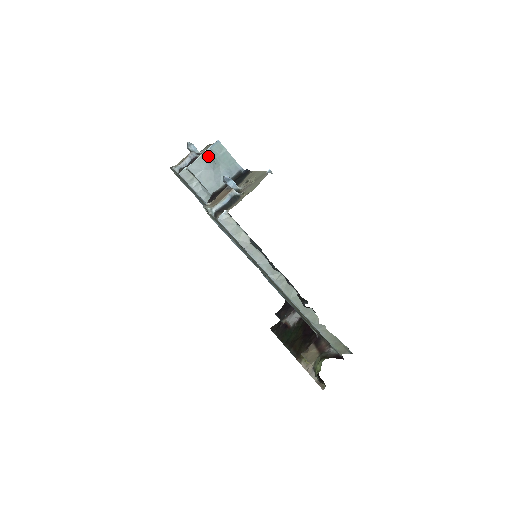
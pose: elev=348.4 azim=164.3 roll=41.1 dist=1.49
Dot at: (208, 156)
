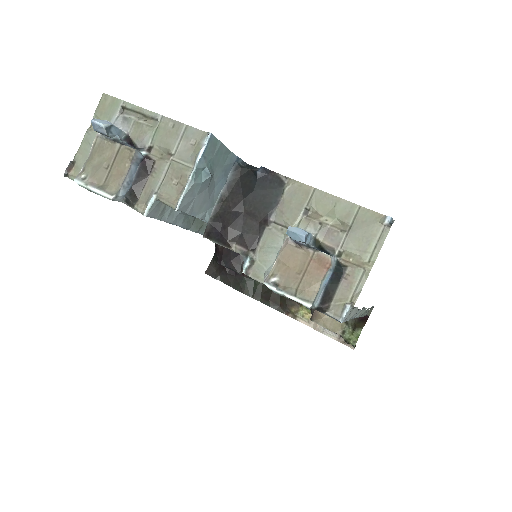
Dot at: (201, 170)
